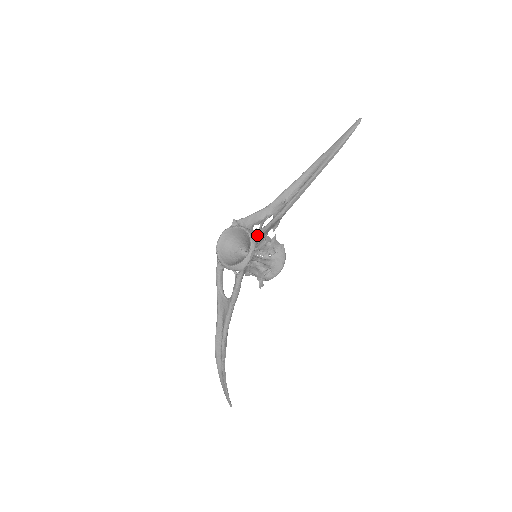
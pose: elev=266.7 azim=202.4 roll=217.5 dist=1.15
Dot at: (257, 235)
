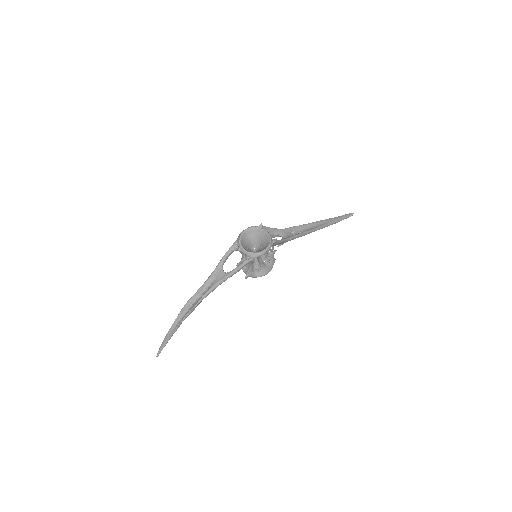
Dot at: (274, 242)
